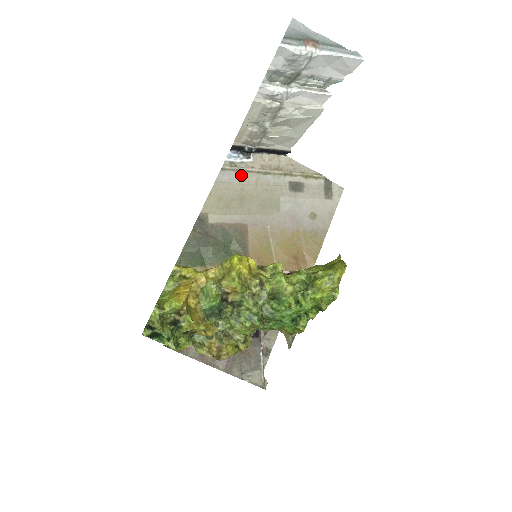
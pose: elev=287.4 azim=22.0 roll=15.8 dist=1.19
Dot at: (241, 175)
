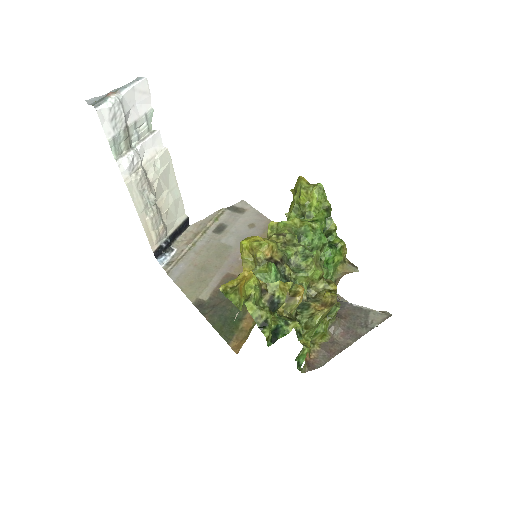
Dot at: (183, 262)
